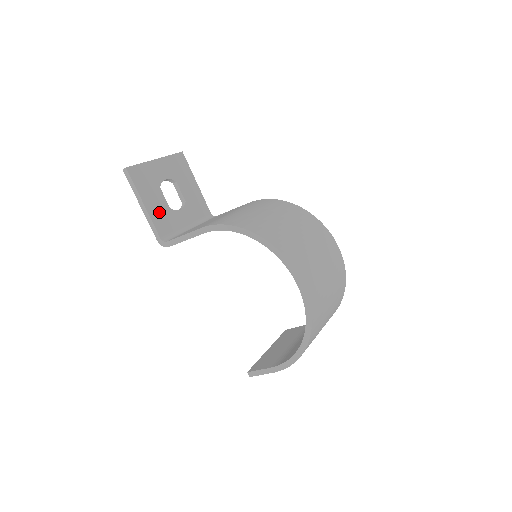
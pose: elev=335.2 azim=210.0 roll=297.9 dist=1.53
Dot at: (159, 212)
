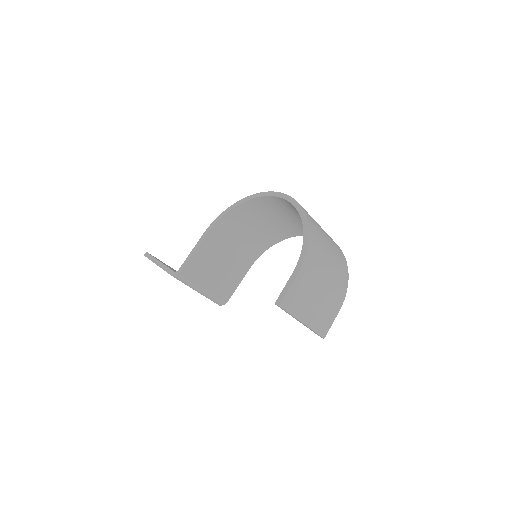
Dot at: (173, 270)
